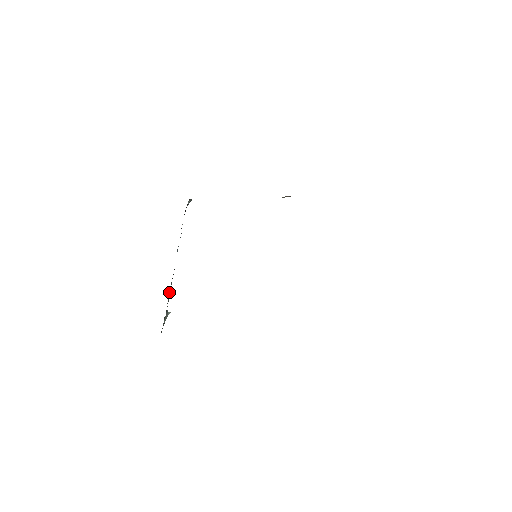
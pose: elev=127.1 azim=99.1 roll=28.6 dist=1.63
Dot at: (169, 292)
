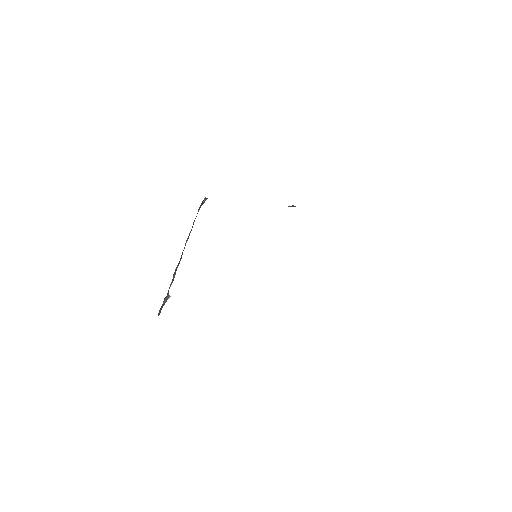
Dot at: (173, 277)
